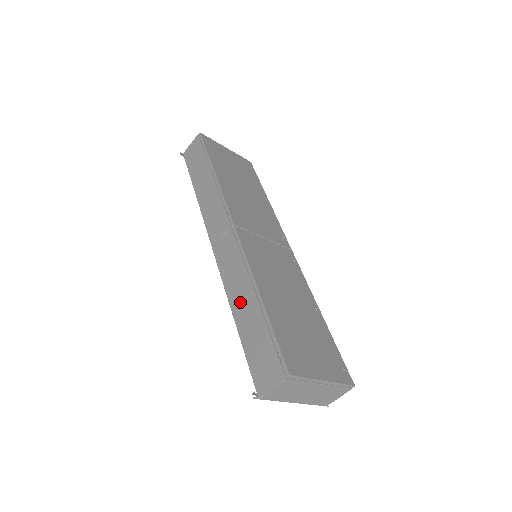
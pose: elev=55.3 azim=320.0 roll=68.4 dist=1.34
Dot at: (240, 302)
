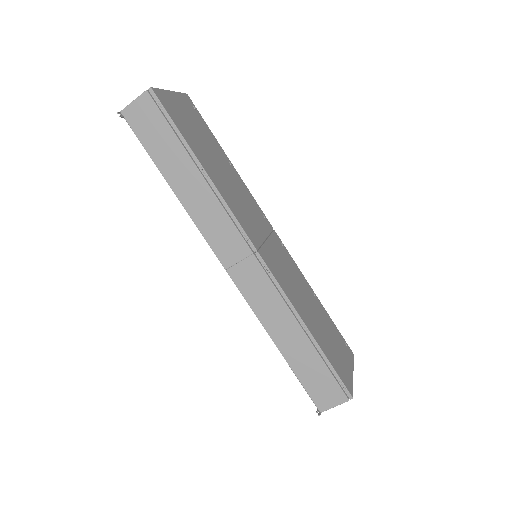
Dot at: (284, 335)
